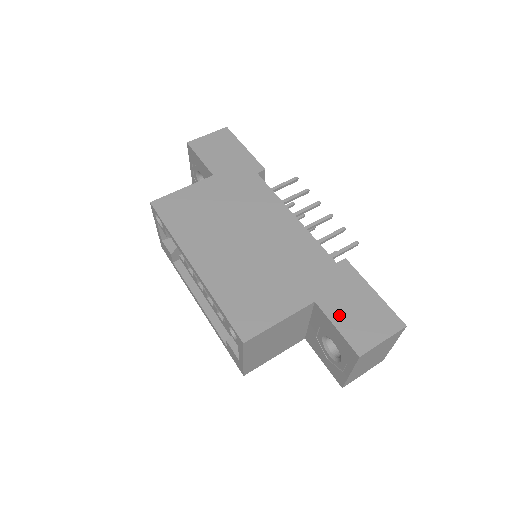
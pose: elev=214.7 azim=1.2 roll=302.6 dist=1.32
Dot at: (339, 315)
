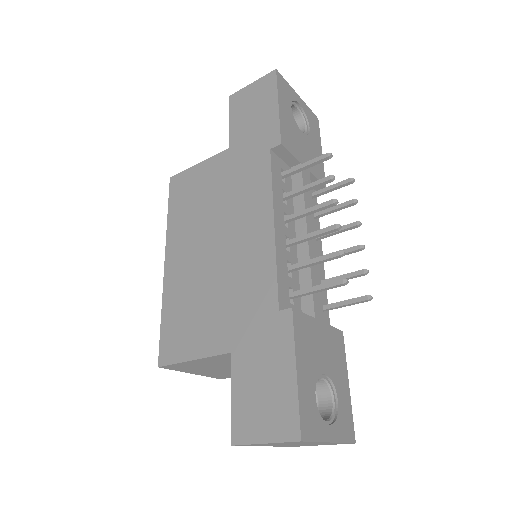
Dot at: (242, 382)
